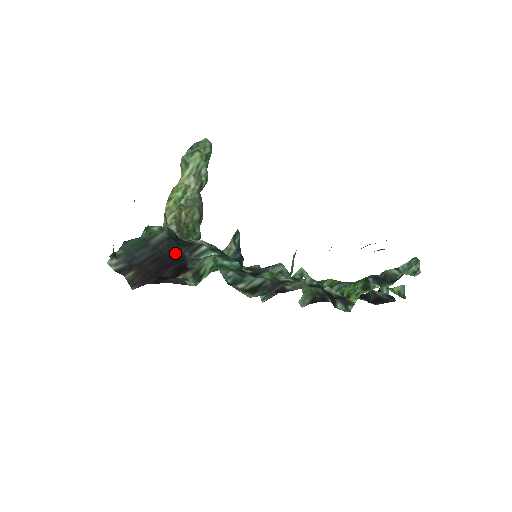
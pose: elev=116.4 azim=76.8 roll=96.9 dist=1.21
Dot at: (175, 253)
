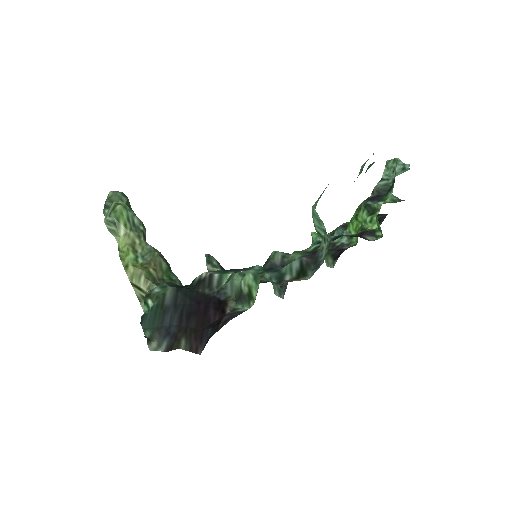
Dot at: (197, 298)
